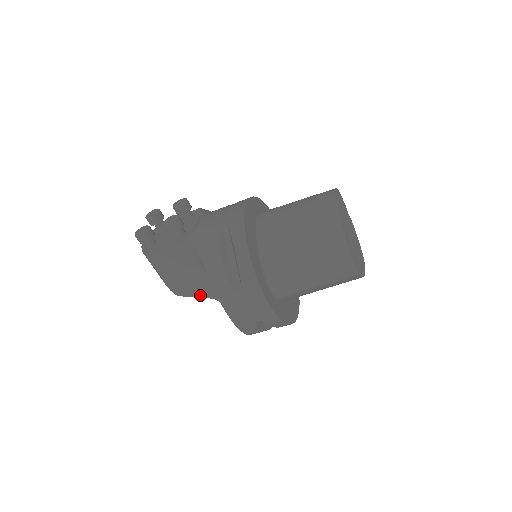
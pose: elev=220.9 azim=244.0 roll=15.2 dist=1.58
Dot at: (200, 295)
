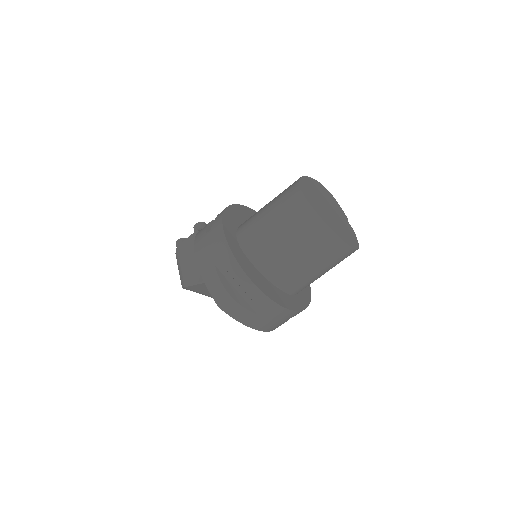
Dot at: (197, 280)
